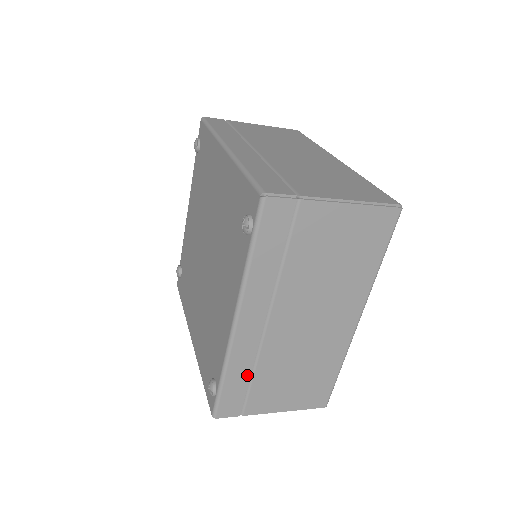
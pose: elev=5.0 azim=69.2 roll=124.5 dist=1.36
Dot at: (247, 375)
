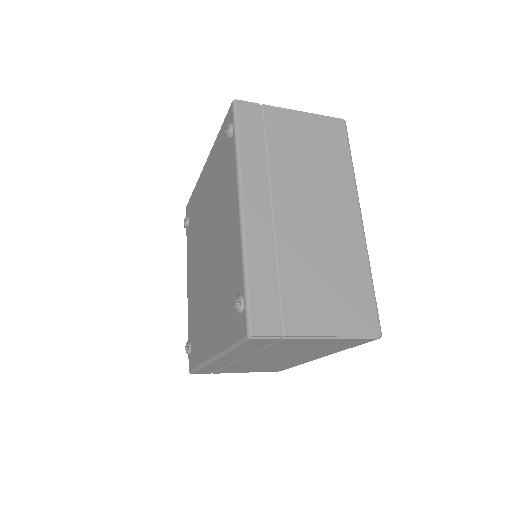
Dot at: (271, 272)
